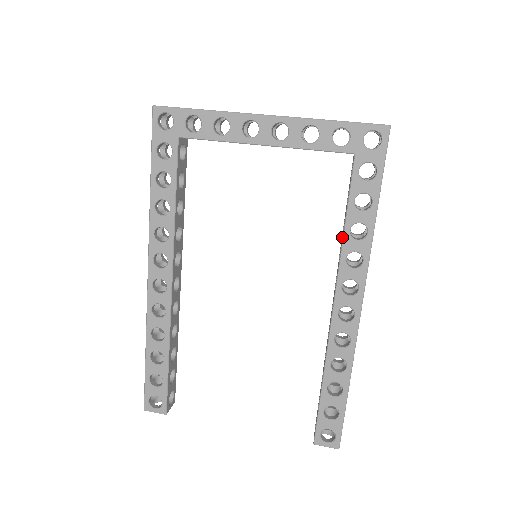
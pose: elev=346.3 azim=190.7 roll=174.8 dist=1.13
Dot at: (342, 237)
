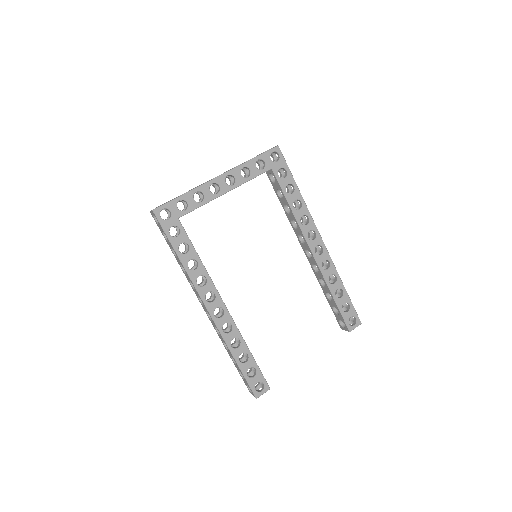
Dot at: (291, 214)
